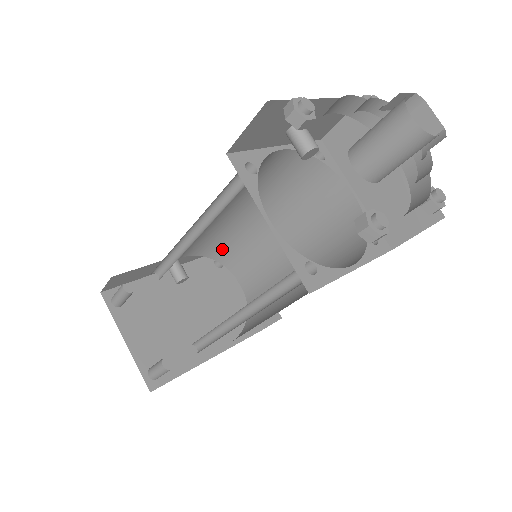
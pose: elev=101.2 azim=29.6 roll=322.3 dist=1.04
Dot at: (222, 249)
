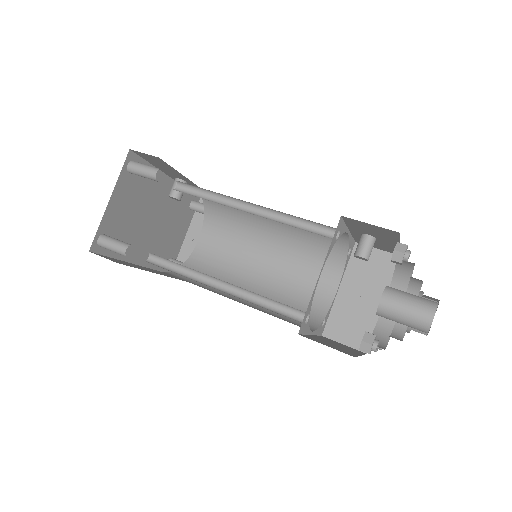
Dot at: (220, 211)
